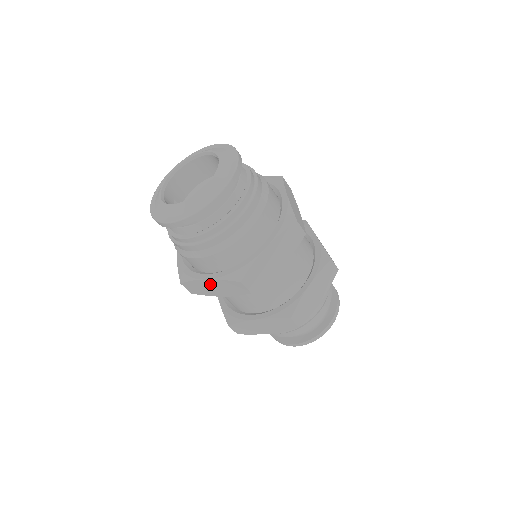
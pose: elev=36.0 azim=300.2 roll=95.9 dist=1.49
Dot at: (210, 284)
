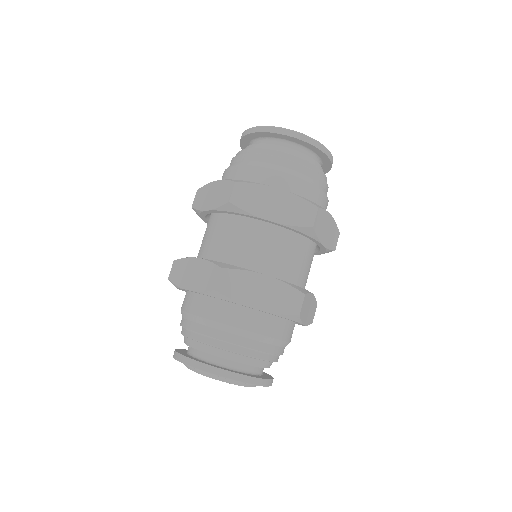
Dot at: (276, 197)
